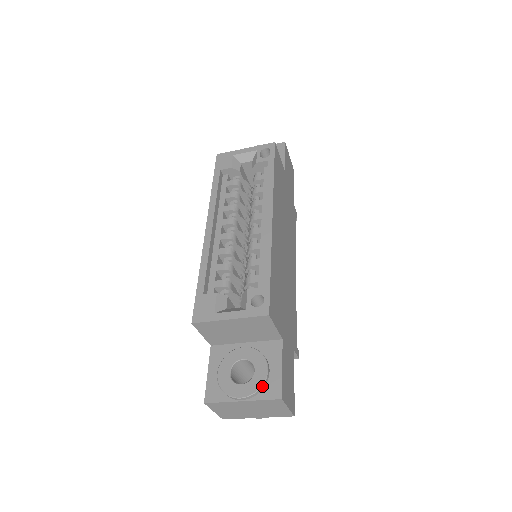
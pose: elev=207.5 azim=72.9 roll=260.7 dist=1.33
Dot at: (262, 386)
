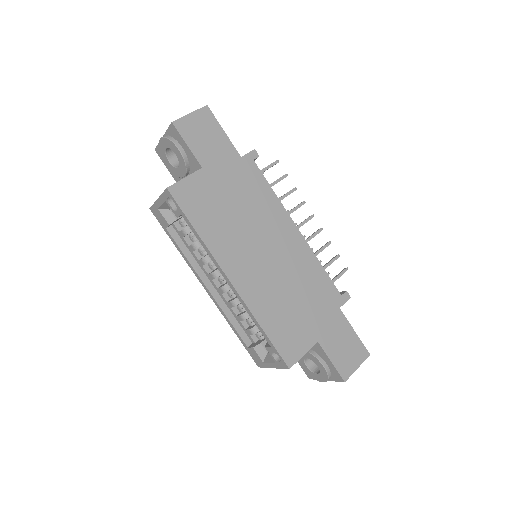
Dot at: (328, 376)
